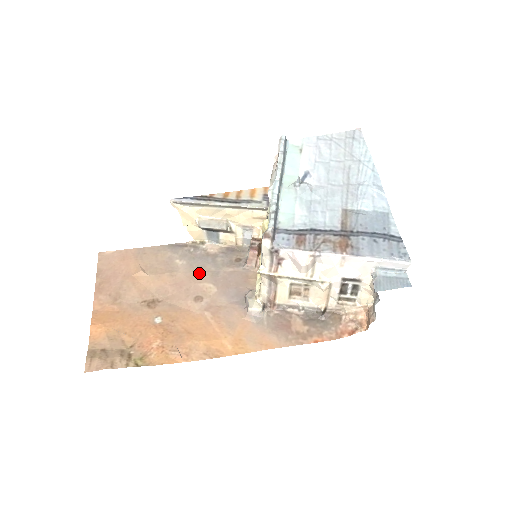
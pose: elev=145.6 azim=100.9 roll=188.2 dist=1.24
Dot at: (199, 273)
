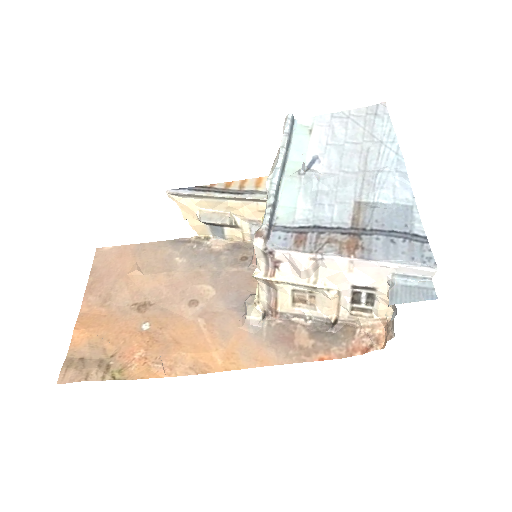
Dot at: (199, 273)
